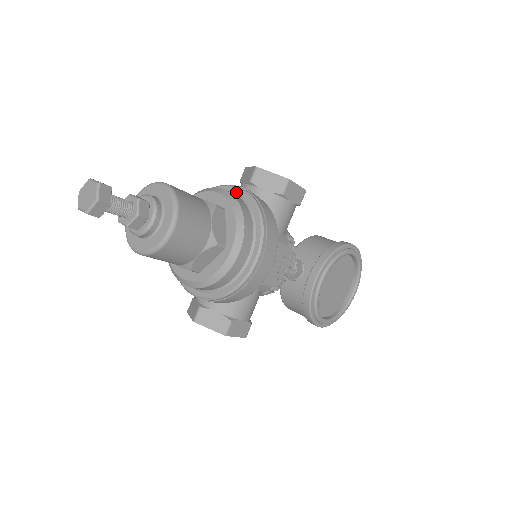
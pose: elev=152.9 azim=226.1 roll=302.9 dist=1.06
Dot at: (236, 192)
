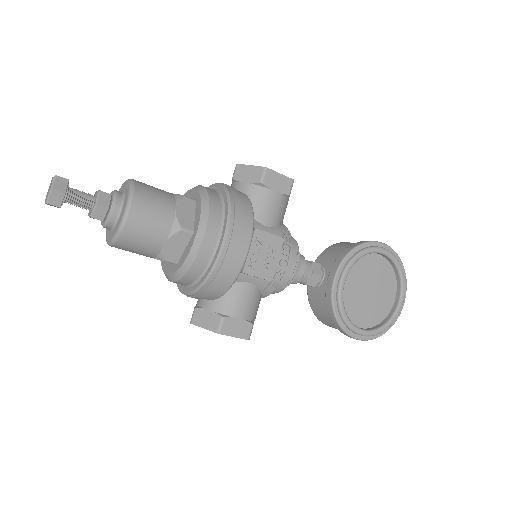
Dot at: (214, 188)
